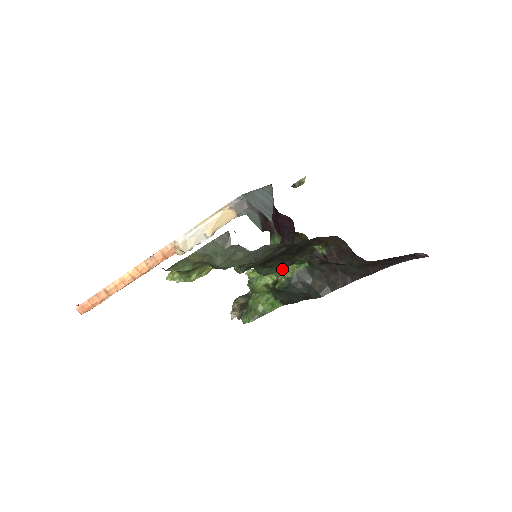
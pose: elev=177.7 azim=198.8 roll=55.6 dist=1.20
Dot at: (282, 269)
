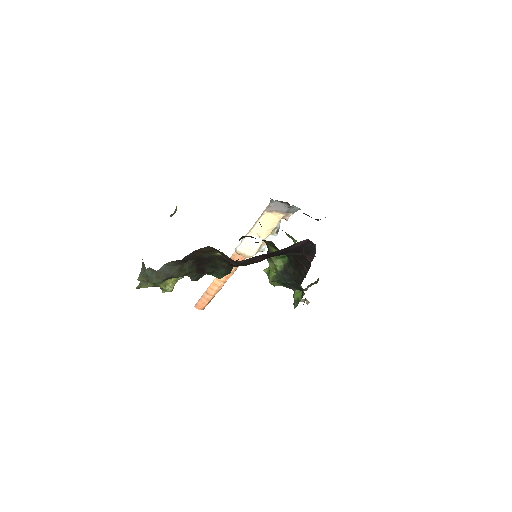
Dot at: (224, 272)
